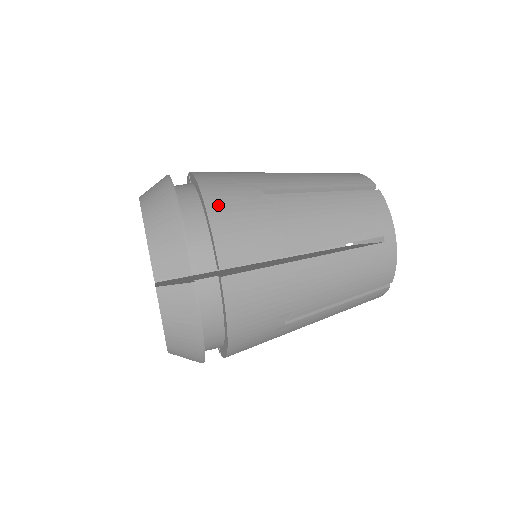
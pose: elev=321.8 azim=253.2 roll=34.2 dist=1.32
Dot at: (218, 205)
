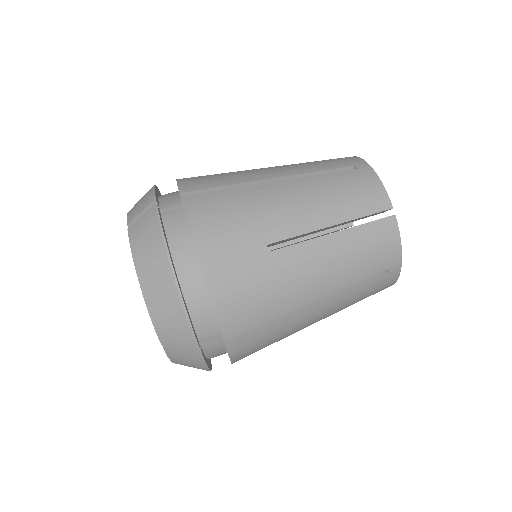
Dot at: (220, 280)
